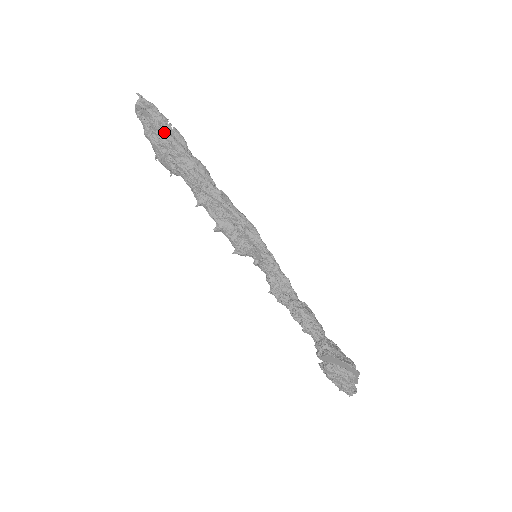
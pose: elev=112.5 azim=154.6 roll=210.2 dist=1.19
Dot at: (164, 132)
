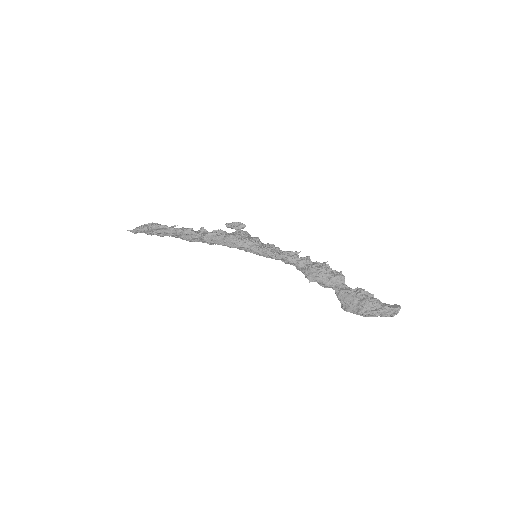
Dot at: (154, 234)
